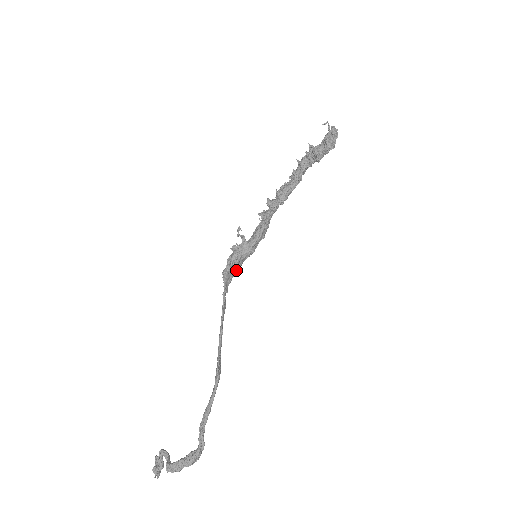
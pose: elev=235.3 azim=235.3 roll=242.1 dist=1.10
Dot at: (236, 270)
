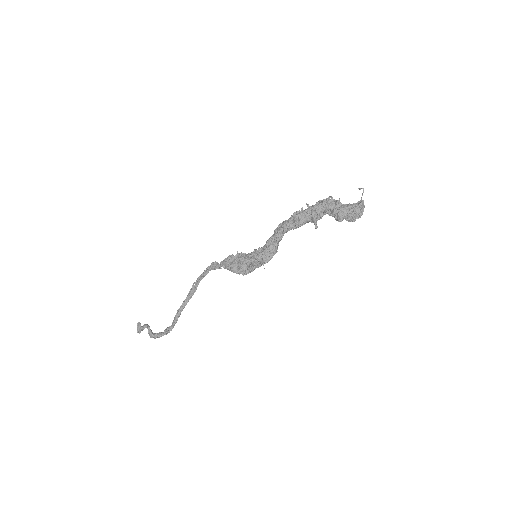
Dot at: occluded
